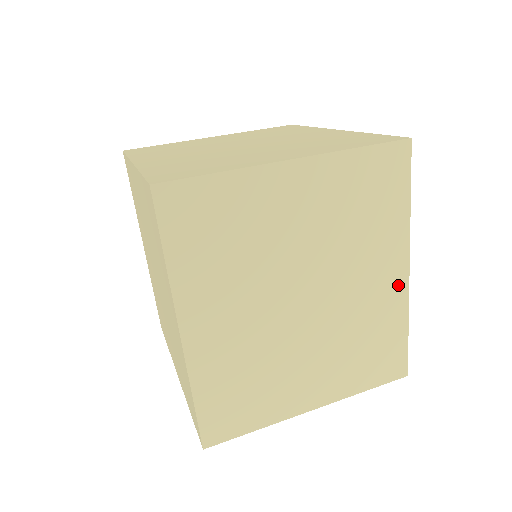
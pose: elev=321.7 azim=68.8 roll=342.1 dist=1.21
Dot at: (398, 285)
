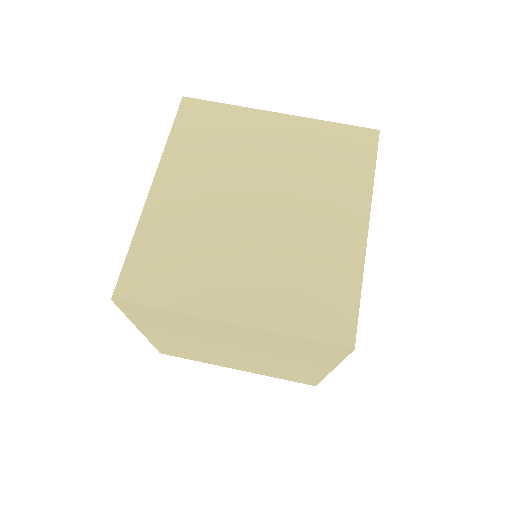
Dot at: (318, 371)
